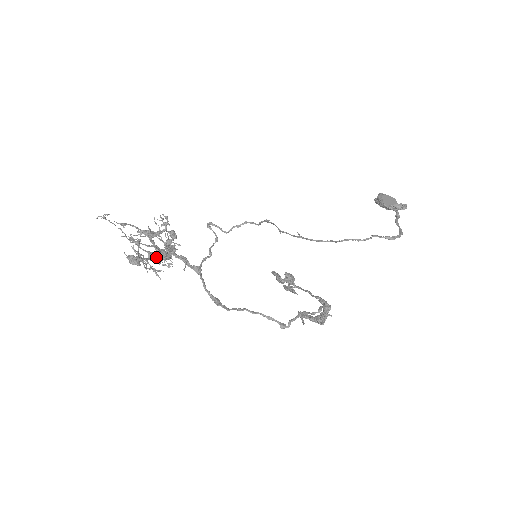
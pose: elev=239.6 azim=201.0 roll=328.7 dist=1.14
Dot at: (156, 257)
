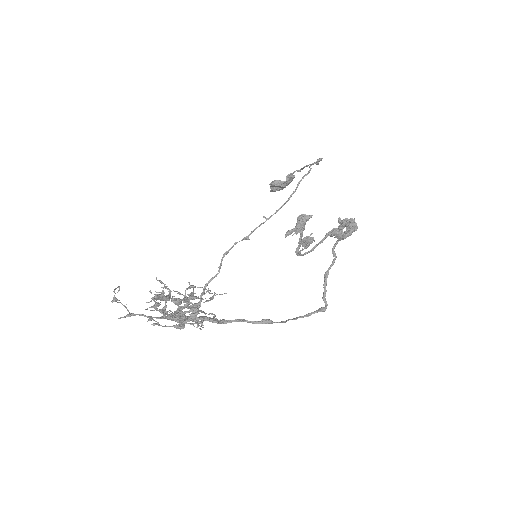
Dot at: (191, 306)
